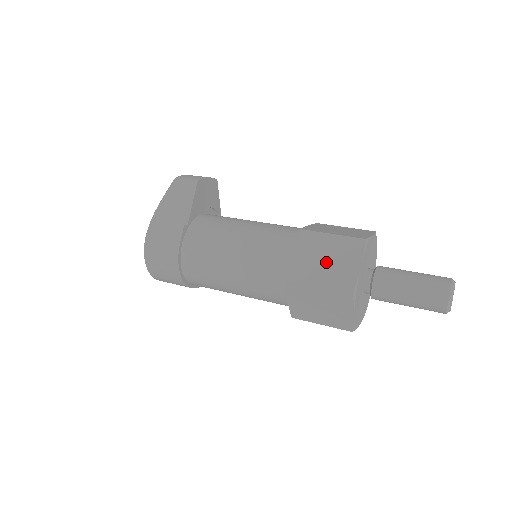
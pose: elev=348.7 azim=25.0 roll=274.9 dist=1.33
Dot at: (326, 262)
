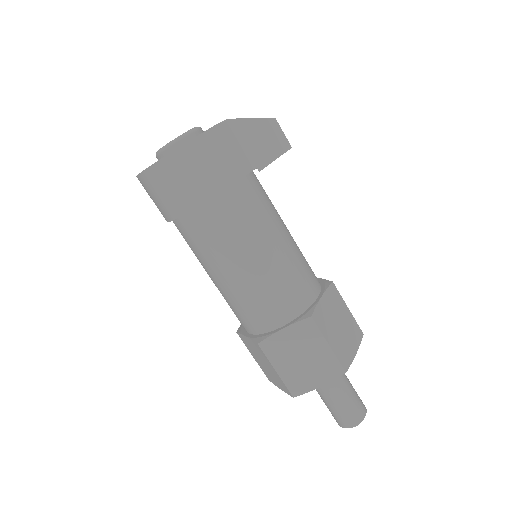
Dot at: (339, 328)
